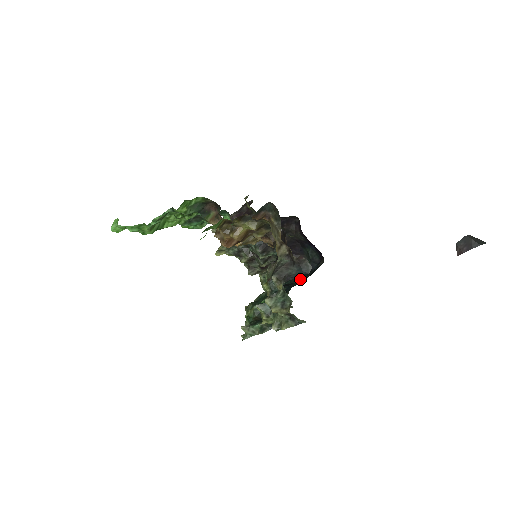
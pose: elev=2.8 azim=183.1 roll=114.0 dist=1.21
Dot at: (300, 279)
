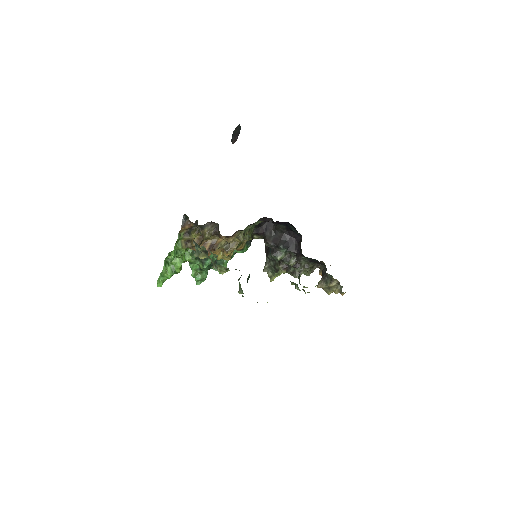
Dot at: occluded
